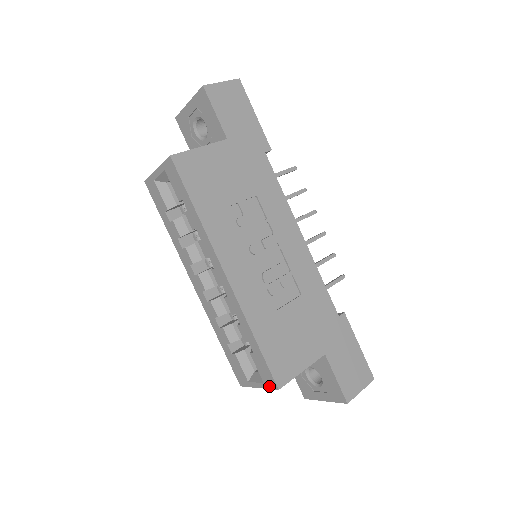
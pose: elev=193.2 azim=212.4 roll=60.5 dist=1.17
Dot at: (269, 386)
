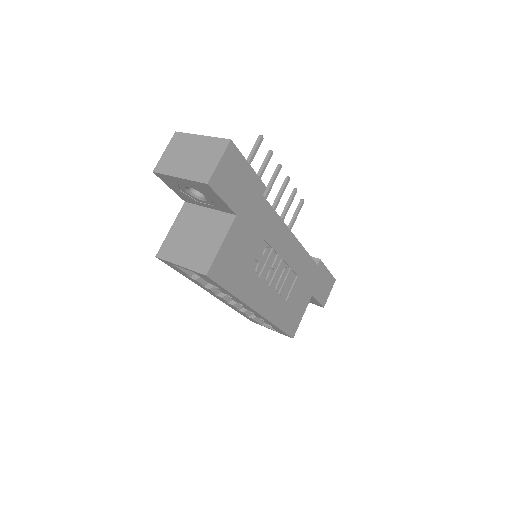
Dot at: occluded
